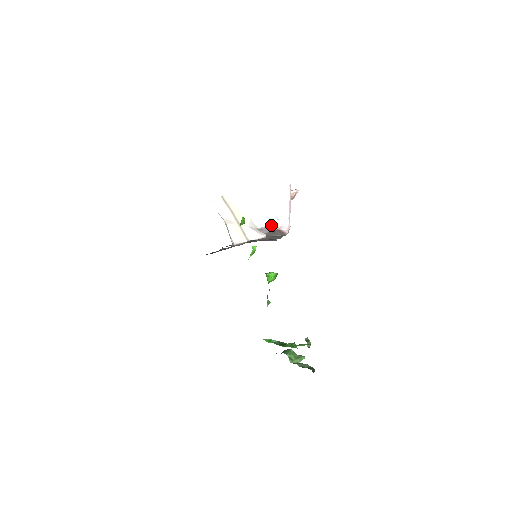
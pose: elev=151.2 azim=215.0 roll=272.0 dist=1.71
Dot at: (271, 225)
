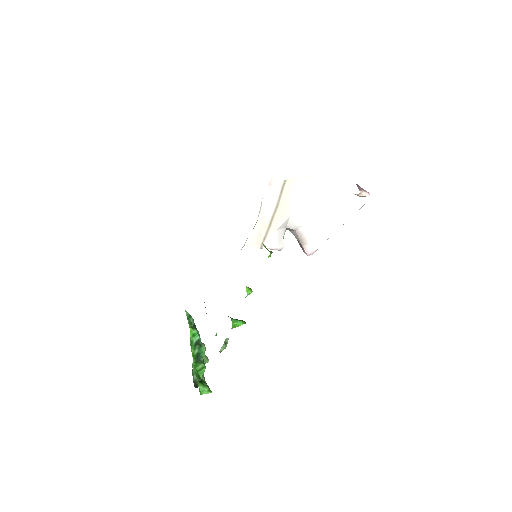
Dot at: (301, 235)
